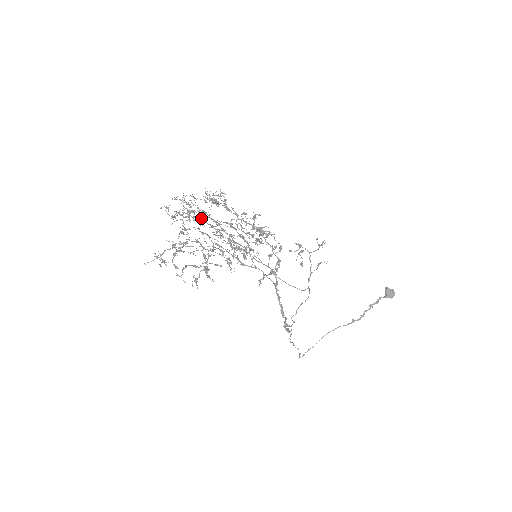
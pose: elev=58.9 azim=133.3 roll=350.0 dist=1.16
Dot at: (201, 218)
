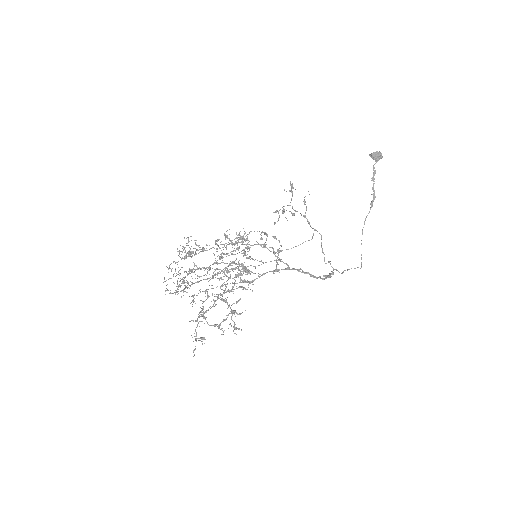
Dot at: occluded
